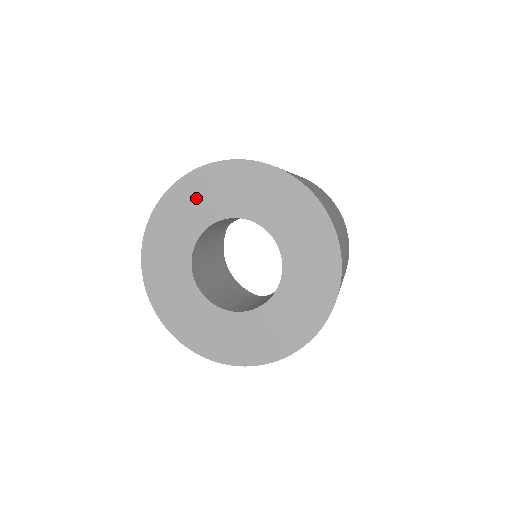
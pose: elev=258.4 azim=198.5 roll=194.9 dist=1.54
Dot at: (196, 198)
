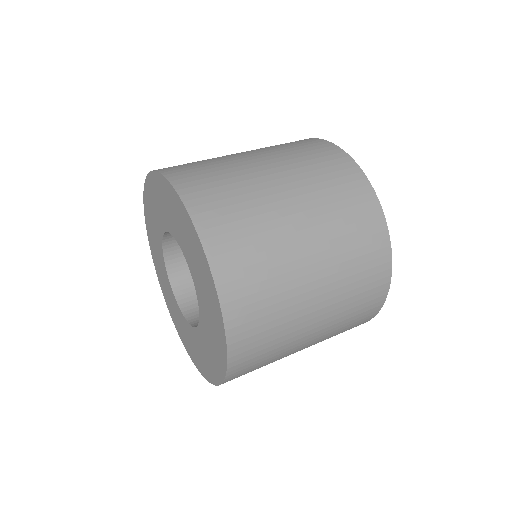
Dot at: (153, 205)
